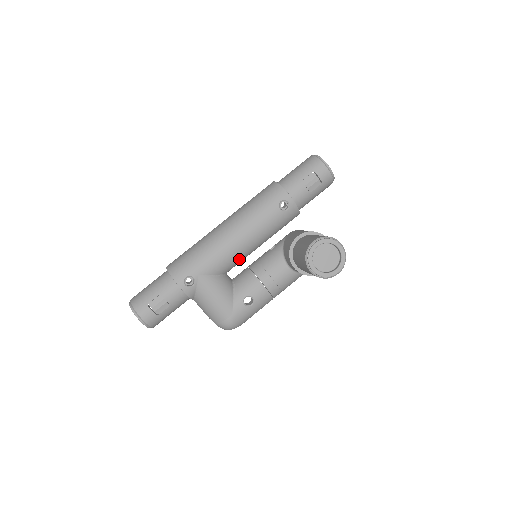
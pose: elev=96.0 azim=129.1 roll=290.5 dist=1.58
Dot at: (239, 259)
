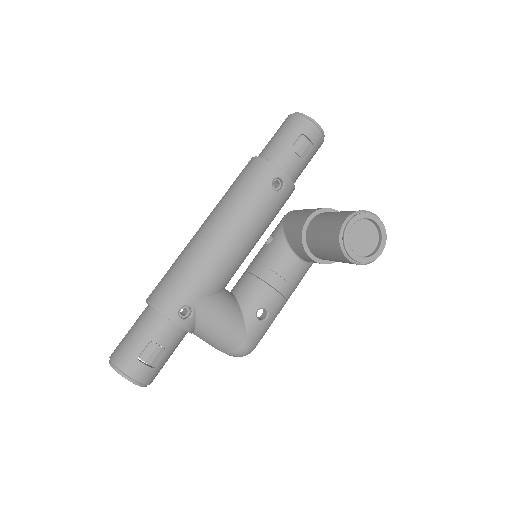
Dot at: (238, 266)
